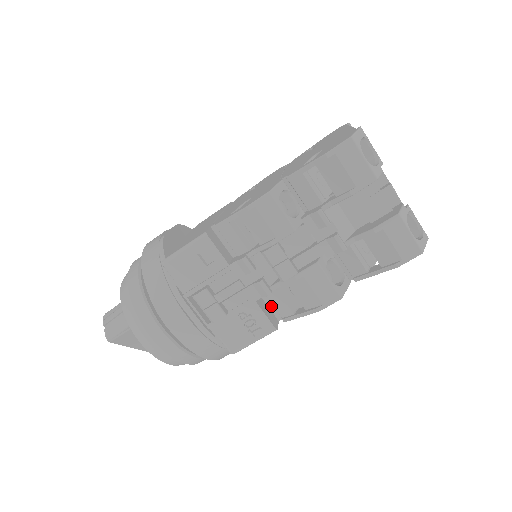
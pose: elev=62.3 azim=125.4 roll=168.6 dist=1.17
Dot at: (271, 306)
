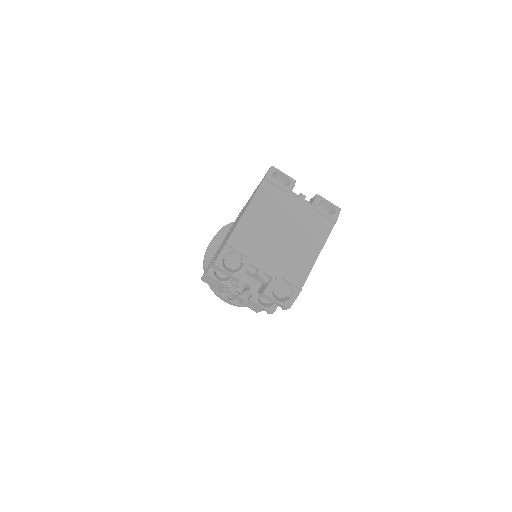
Dot at: occluded
